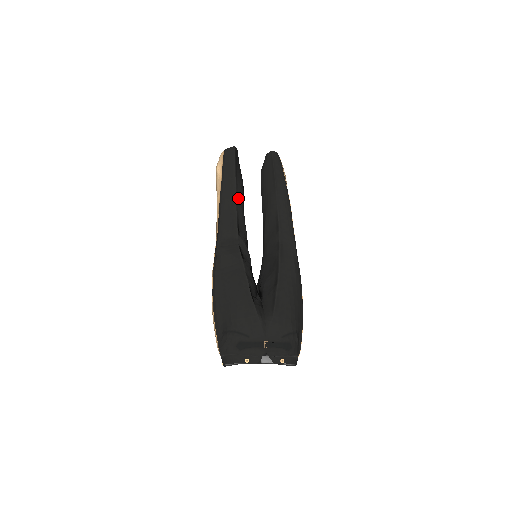
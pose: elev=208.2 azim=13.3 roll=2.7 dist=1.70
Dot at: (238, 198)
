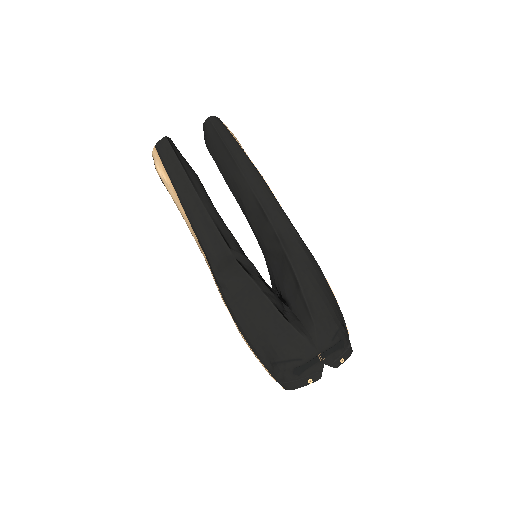
Dot at: (205, 203)
